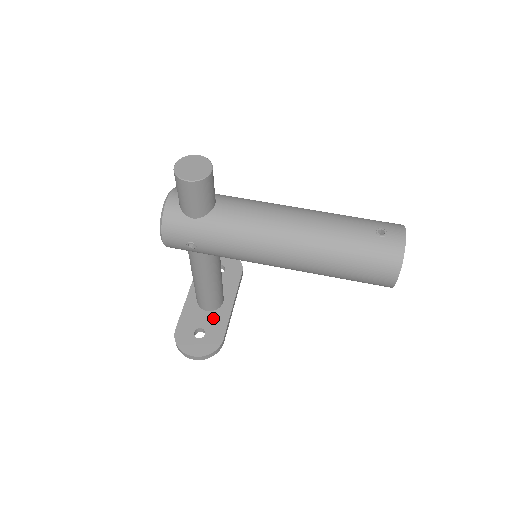
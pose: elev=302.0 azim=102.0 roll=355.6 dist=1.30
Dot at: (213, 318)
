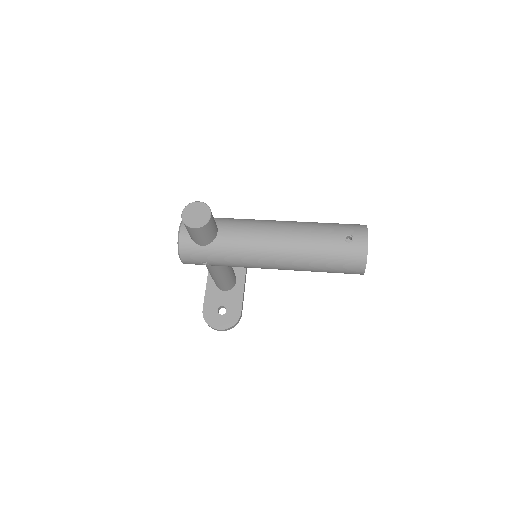
Dot at: (230, 296)
